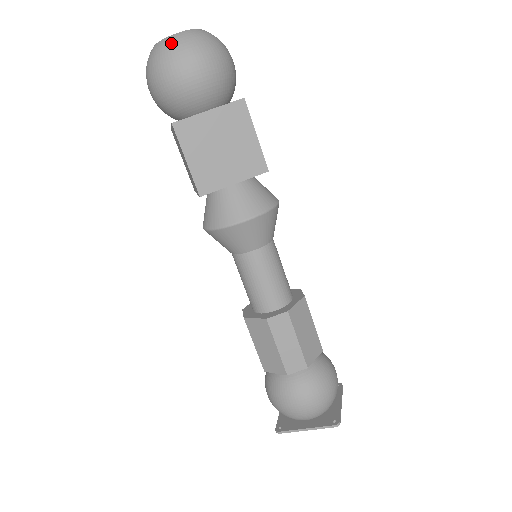
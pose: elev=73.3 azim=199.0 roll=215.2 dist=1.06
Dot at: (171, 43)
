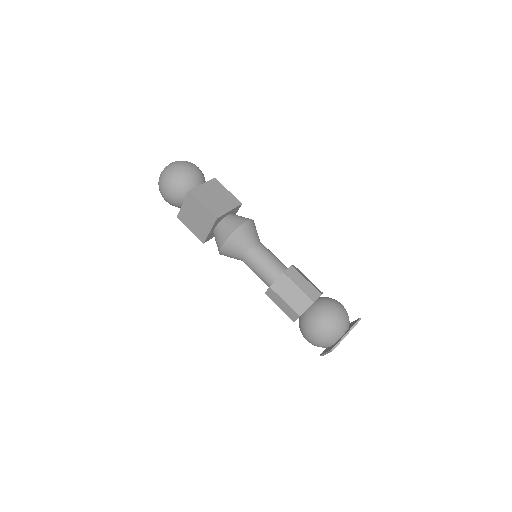
Dot at: (173, 164)
